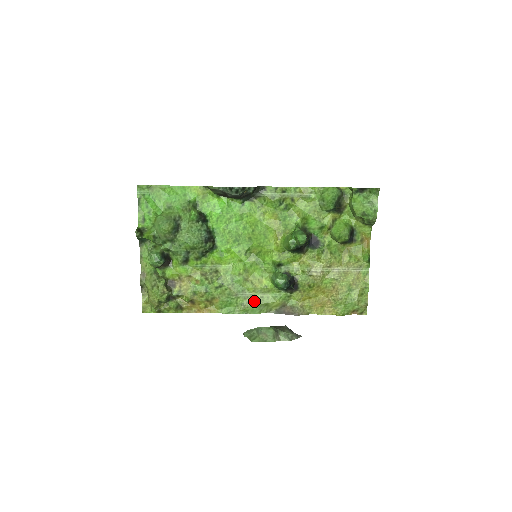
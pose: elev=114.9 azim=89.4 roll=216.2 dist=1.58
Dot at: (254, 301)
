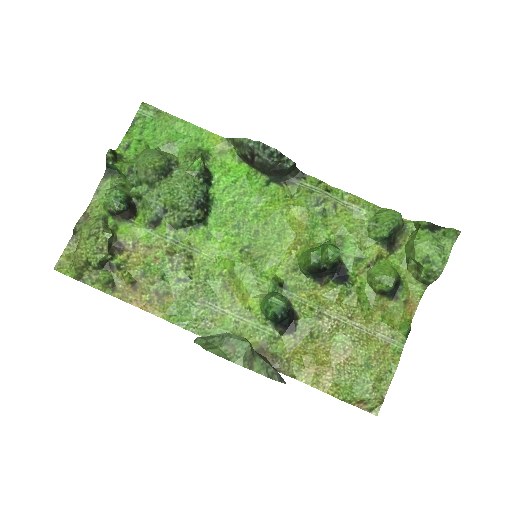
Dot at: (223, 323)
